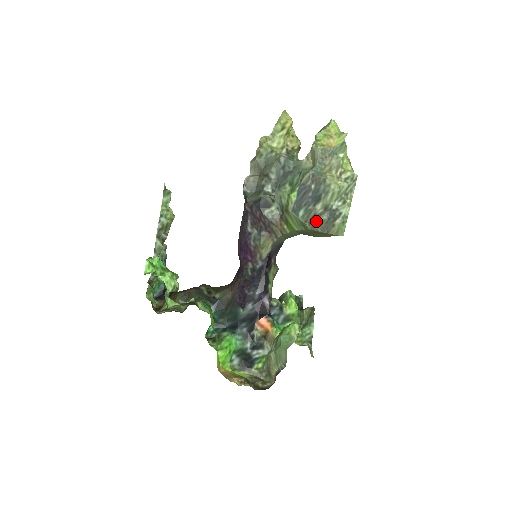
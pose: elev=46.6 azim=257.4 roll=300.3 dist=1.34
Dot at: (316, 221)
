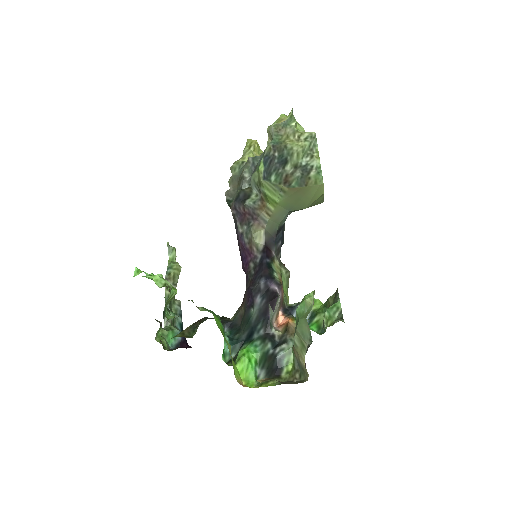
Dot at: (290, 180)
